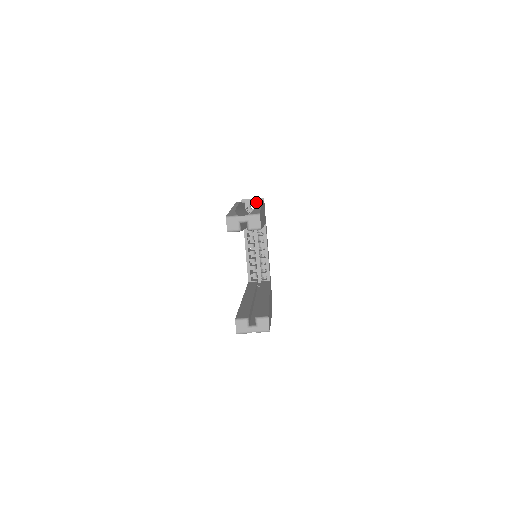
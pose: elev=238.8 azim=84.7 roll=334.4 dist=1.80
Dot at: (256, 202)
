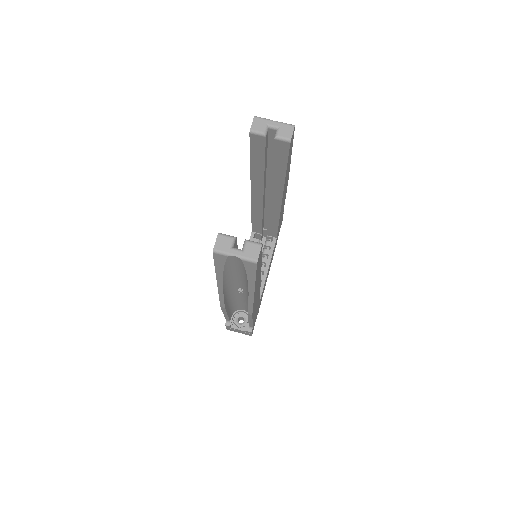
Dot at: occluded
